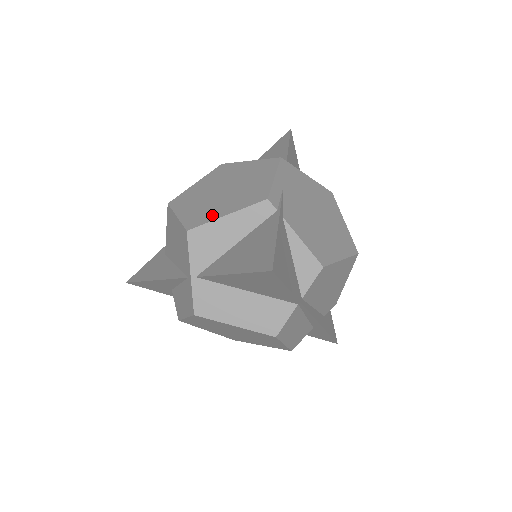
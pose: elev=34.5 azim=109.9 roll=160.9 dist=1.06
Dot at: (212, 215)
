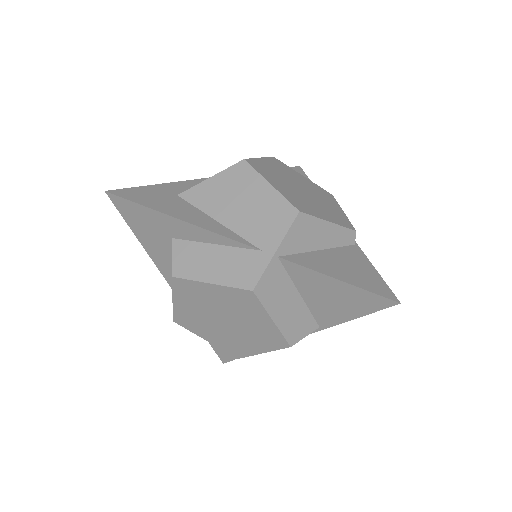
Dot at: (314, 211)
